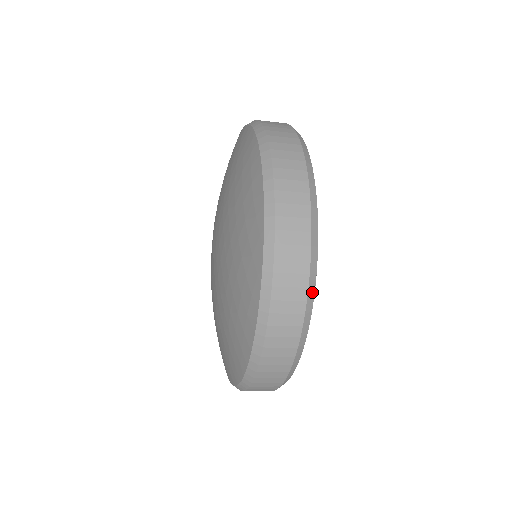
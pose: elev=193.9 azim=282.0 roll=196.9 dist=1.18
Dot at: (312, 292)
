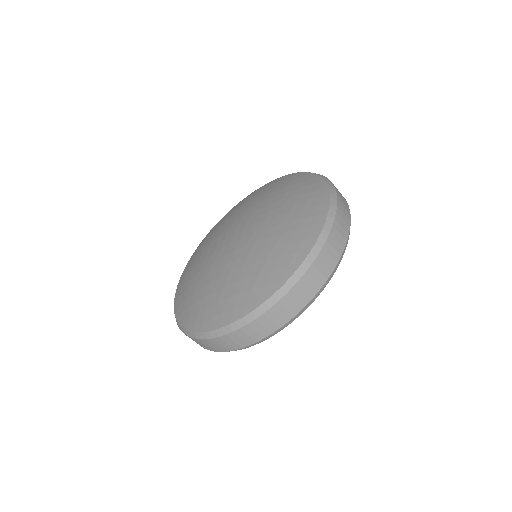
Dot at: occluded
